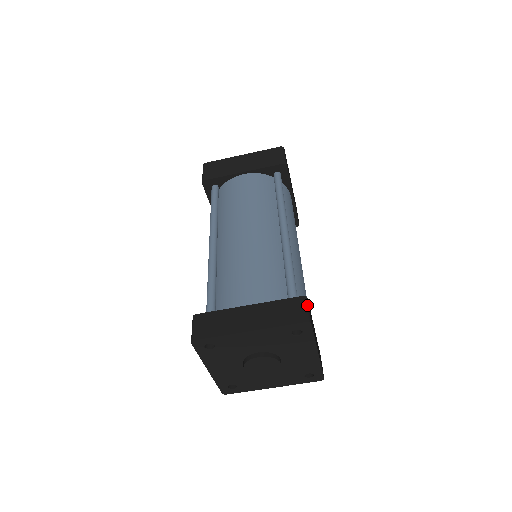
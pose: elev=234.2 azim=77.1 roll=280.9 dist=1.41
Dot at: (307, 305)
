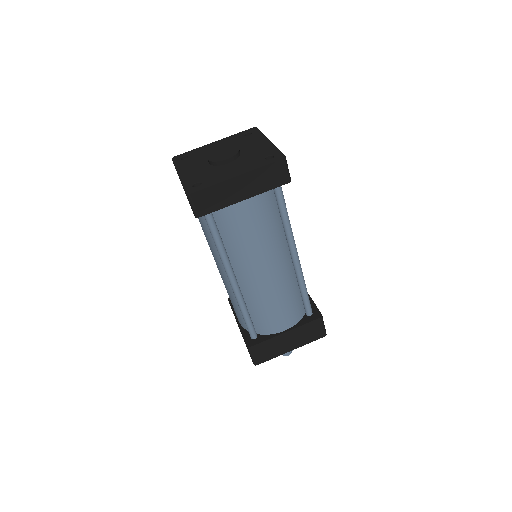
Dot at: occluded
